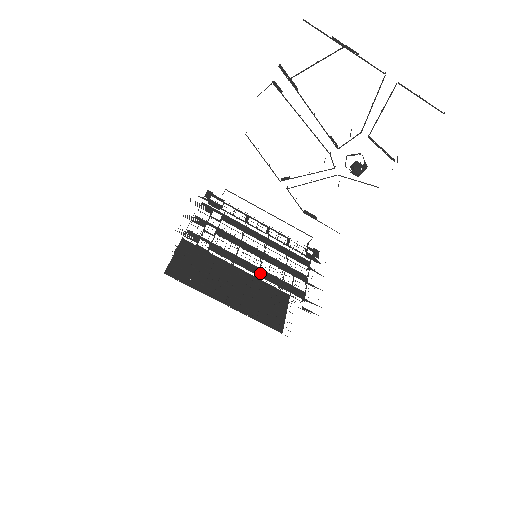
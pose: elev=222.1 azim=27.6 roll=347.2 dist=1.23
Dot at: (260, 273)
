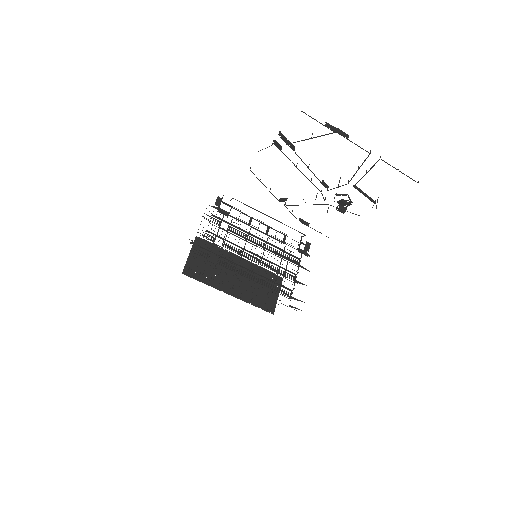
Dot at: occluded
